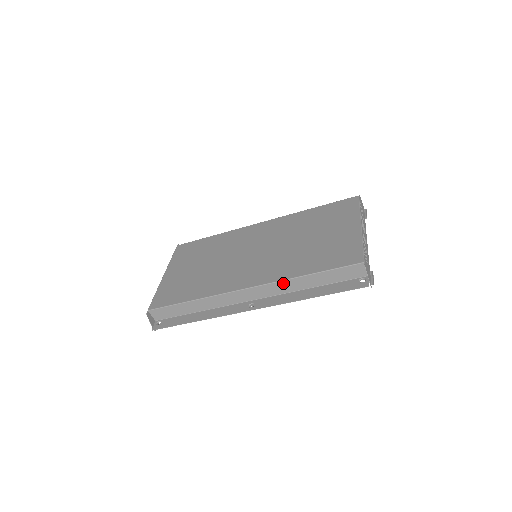
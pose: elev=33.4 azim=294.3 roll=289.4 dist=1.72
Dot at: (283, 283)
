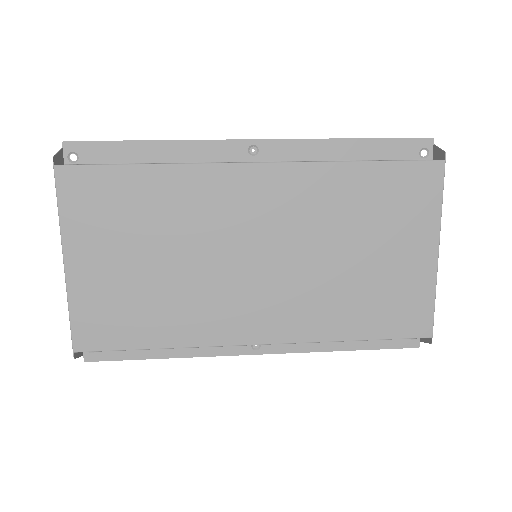
Dot at: (314, 341)
